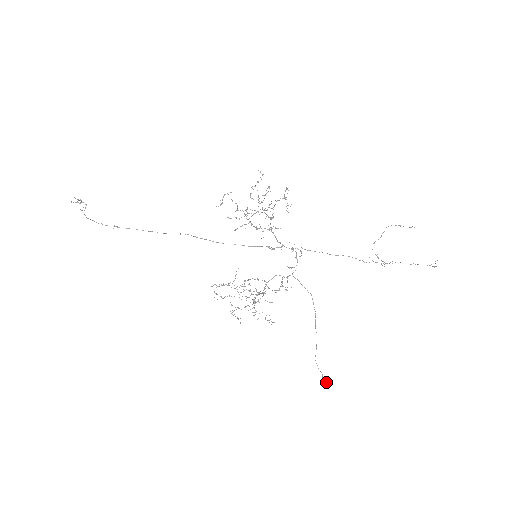
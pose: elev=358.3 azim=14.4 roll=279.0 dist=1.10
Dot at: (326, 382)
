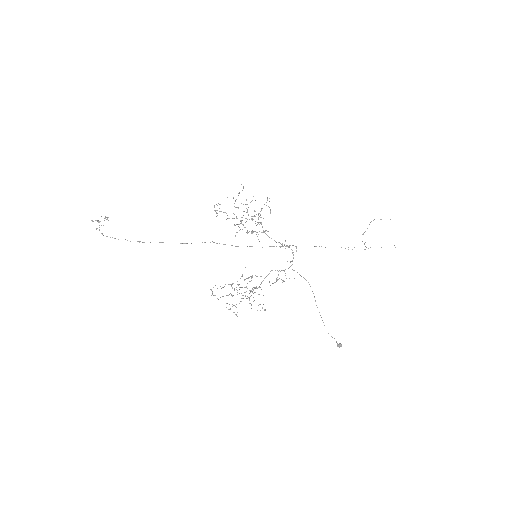
Dot at: occluded
